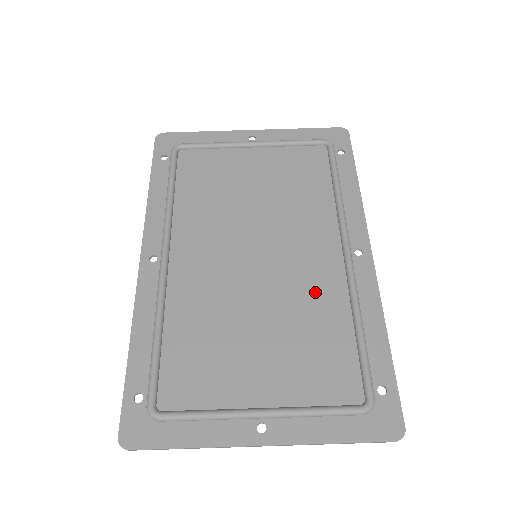
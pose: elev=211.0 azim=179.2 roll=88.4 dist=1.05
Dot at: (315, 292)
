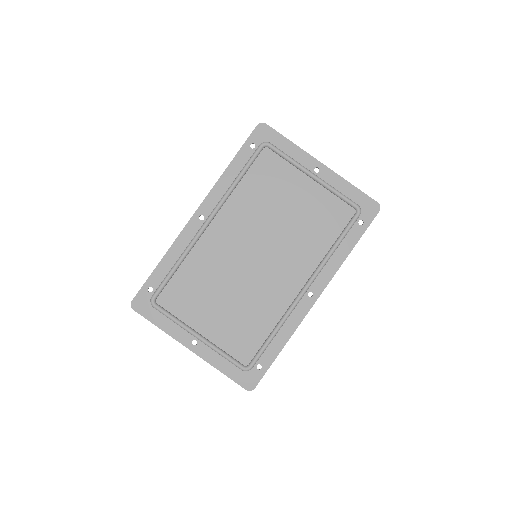
Dot at: (269, 299)
